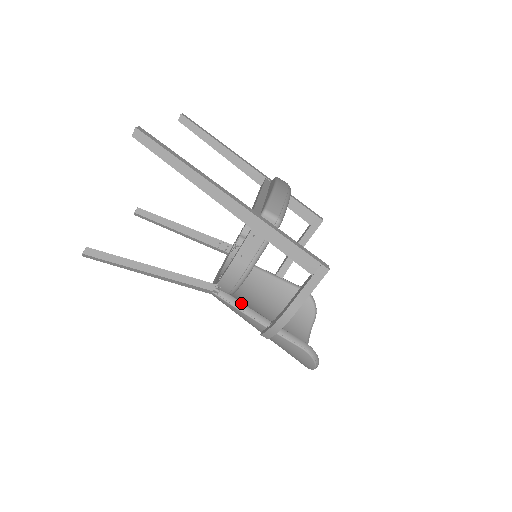
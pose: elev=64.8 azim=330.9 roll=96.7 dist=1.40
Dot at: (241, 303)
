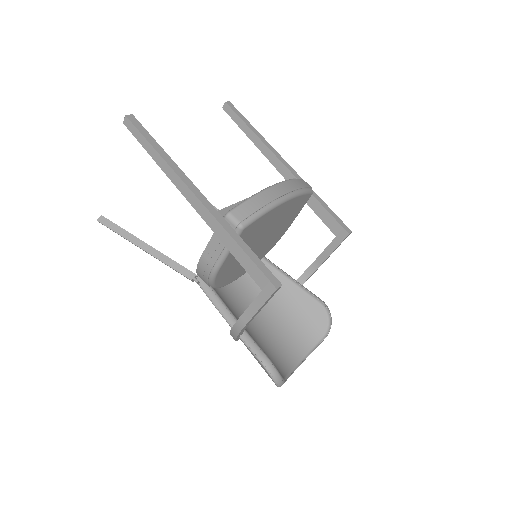
Dot at: (218, 299)
